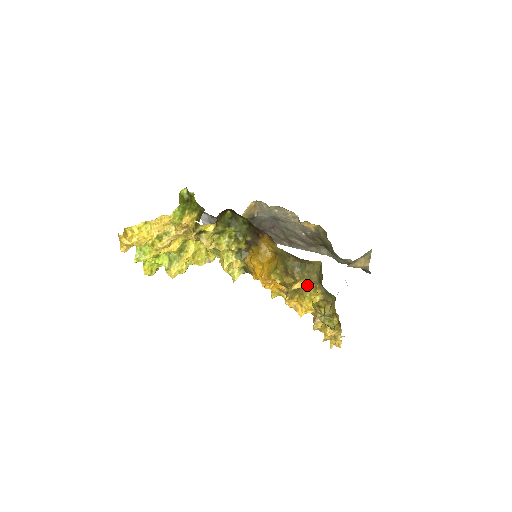
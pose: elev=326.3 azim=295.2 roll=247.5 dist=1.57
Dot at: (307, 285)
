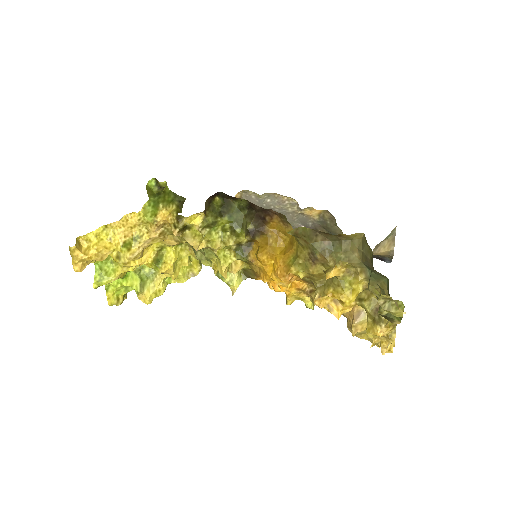
Dot at: (344, 271)
